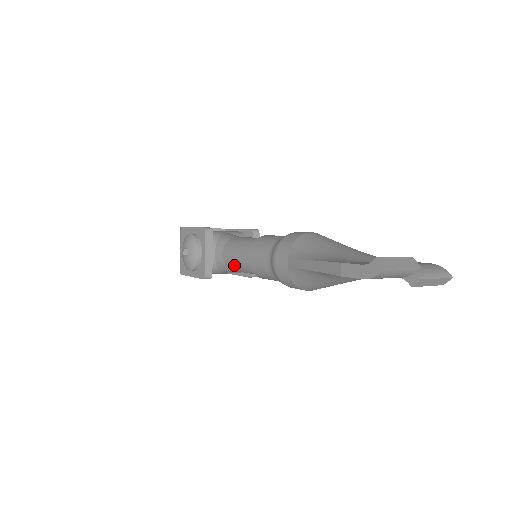
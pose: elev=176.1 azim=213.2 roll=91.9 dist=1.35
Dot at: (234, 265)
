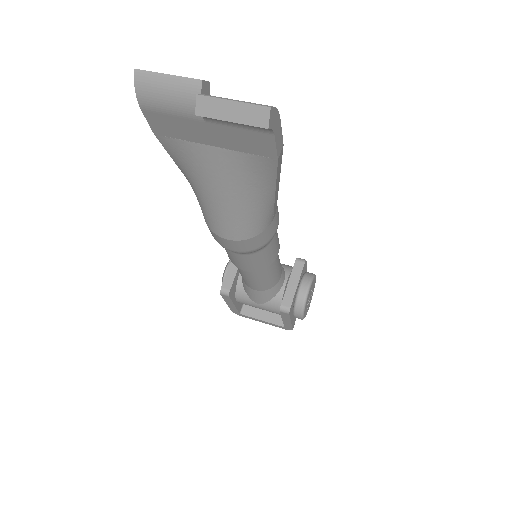
Dot at: occluded
